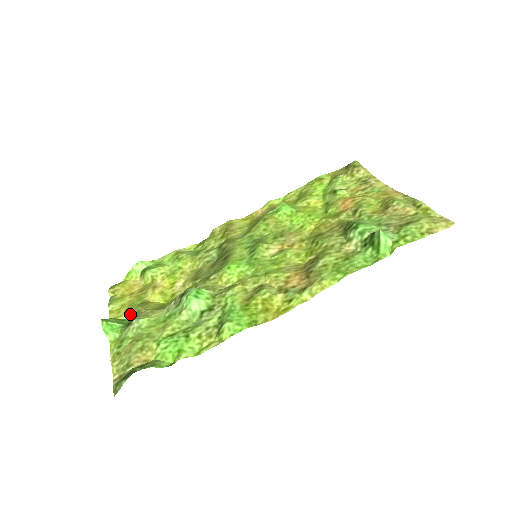
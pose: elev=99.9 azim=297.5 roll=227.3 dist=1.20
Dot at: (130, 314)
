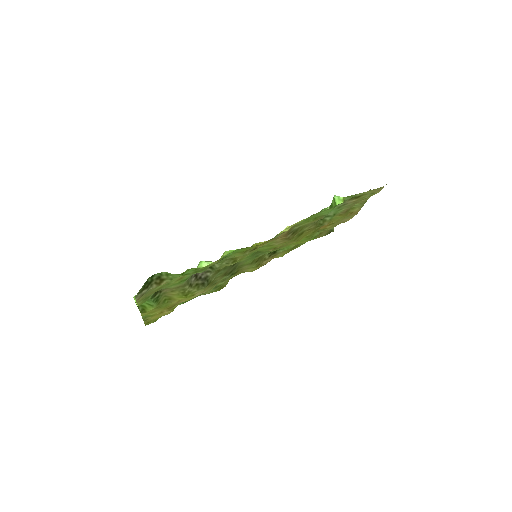
Dot at: (157, 306)
